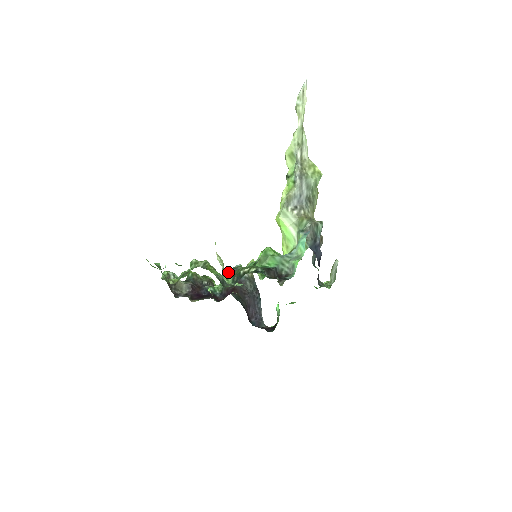
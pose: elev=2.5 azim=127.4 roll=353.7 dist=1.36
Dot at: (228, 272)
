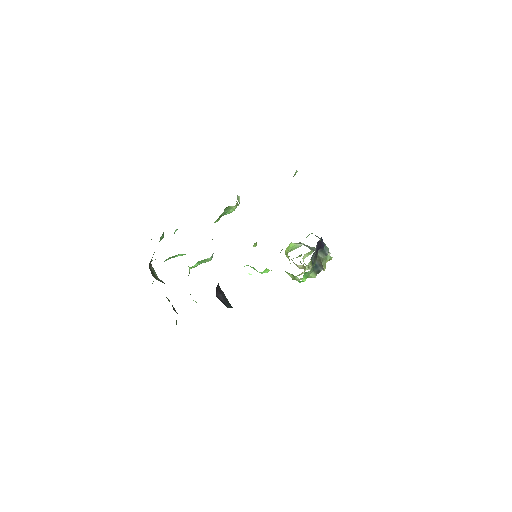
Dot at: occluded
